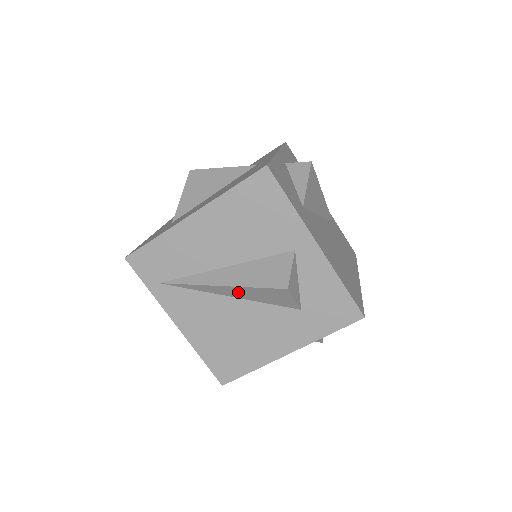
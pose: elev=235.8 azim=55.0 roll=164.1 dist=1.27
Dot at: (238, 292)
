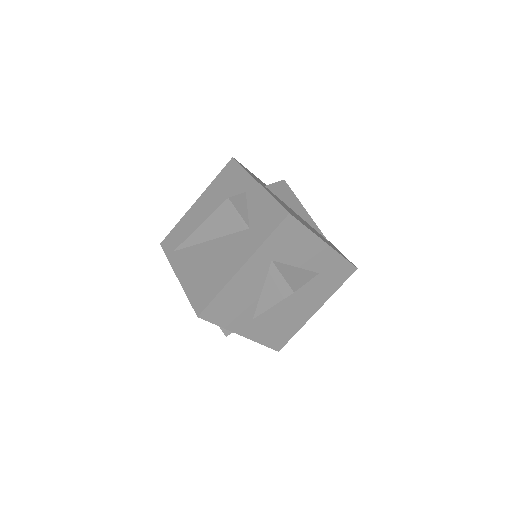
Dot at: (210, 228)
